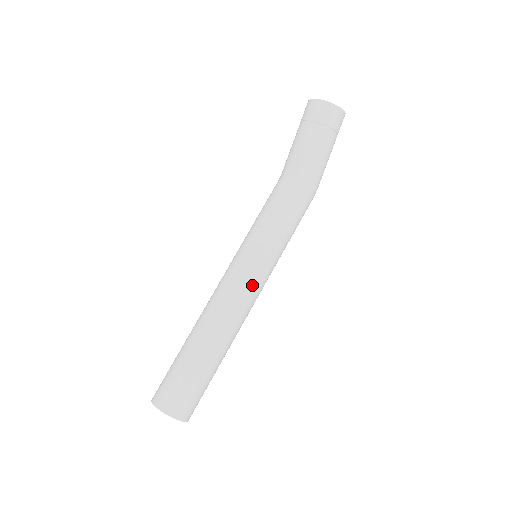
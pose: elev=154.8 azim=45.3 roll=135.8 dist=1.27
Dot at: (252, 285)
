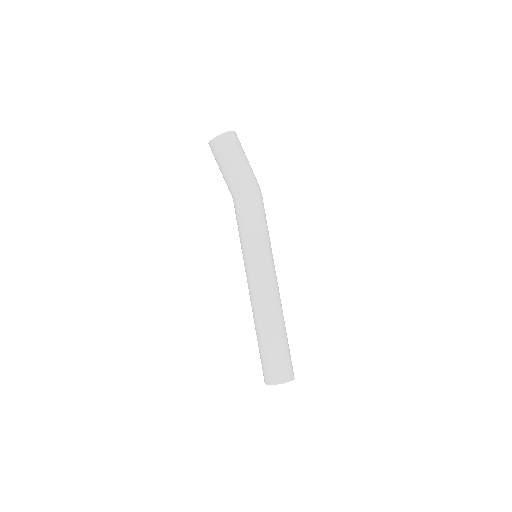
Dot at: (260, 276)
